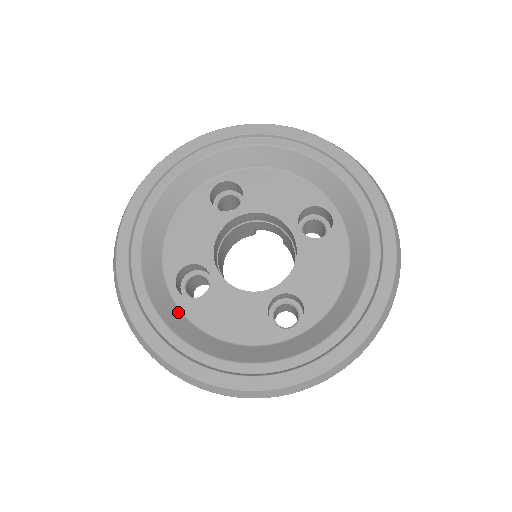
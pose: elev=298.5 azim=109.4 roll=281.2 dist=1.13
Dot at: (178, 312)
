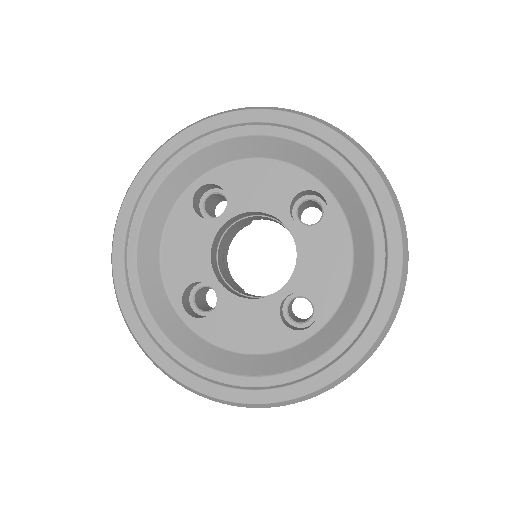
Dot at: (193, 335)
